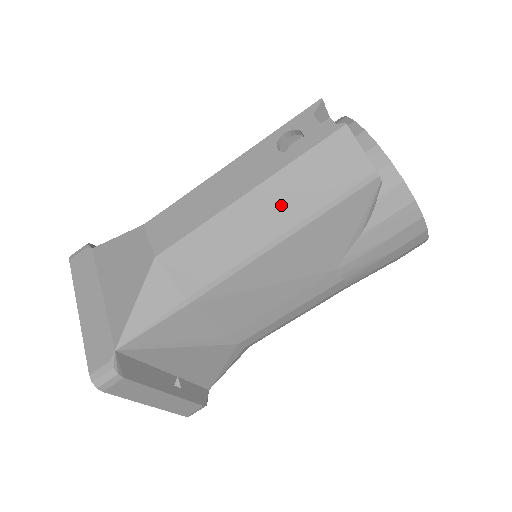
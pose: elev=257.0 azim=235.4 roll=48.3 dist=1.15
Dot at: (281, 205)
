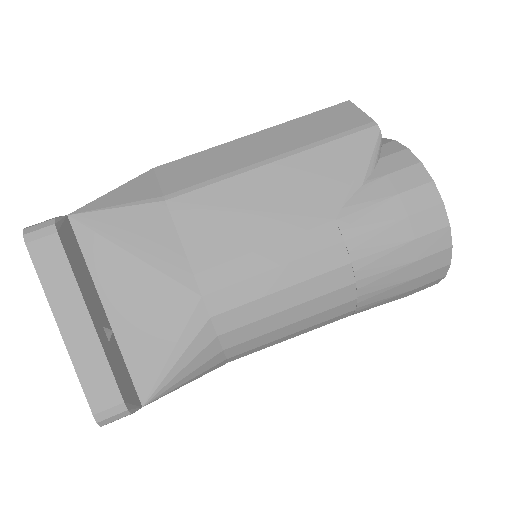
Dot at: (282, 139)
